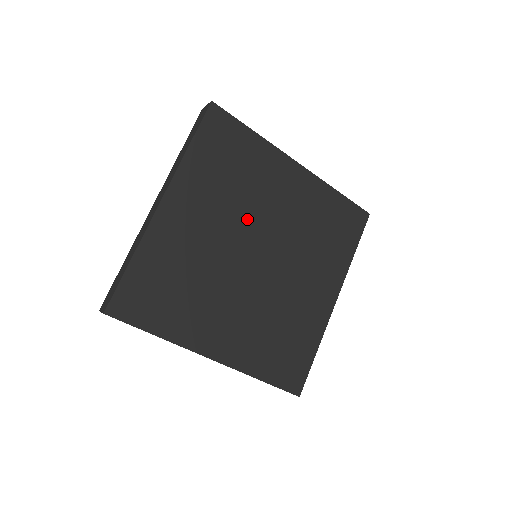
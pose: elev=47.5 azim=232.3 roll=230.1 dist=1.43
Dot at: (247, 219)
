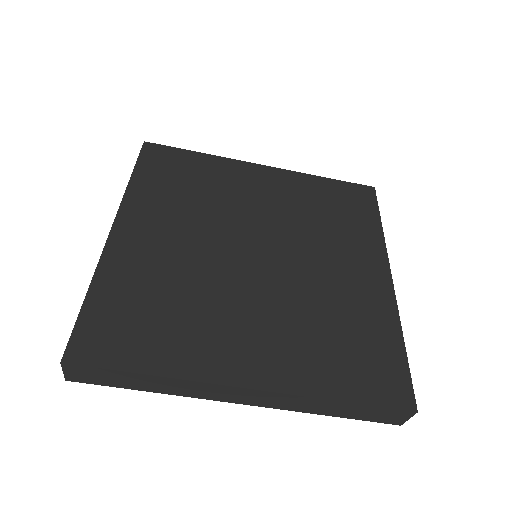
Dot at: (226, 222)
